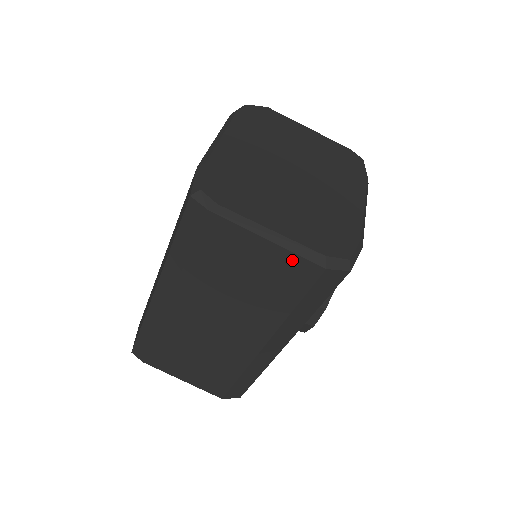
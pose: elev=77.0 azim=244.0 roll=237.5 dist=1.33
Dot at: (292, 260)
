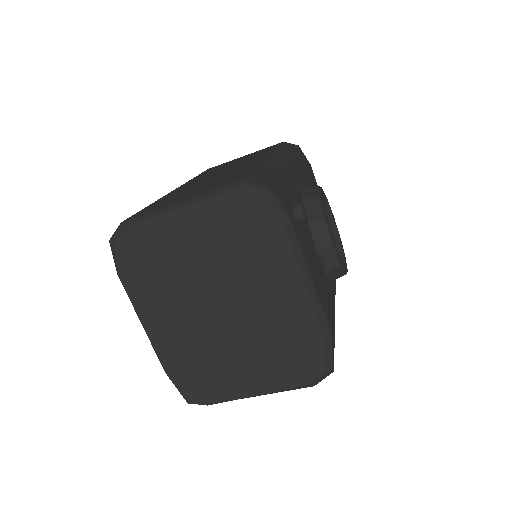
Dot at: occluded
